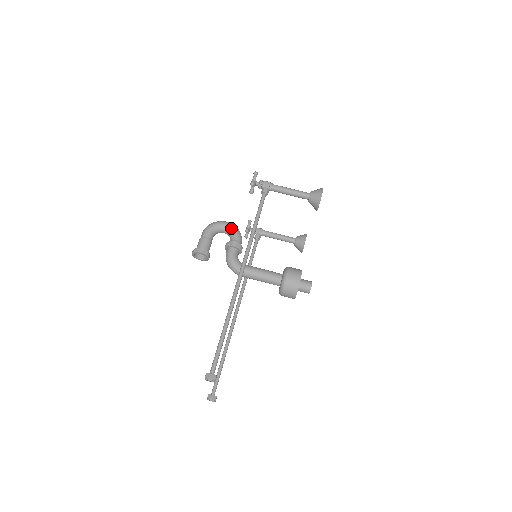
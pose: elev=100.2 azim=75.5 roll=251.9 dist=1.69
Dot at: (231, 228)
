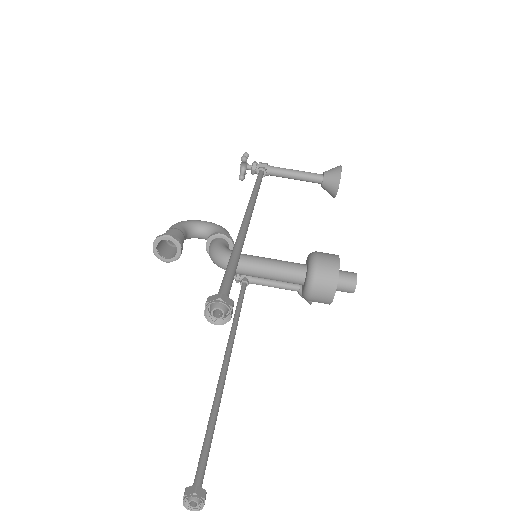
Dot at: (213, 224)
